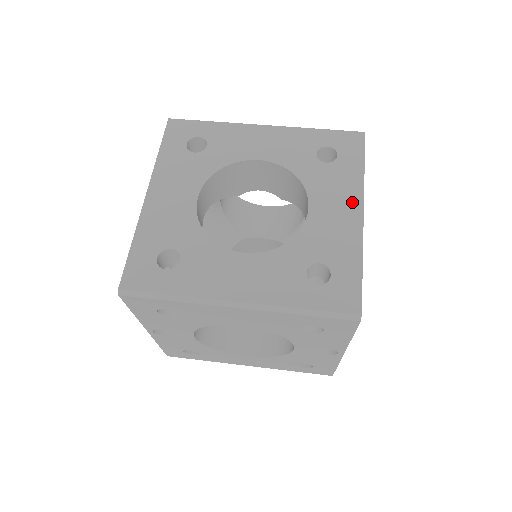
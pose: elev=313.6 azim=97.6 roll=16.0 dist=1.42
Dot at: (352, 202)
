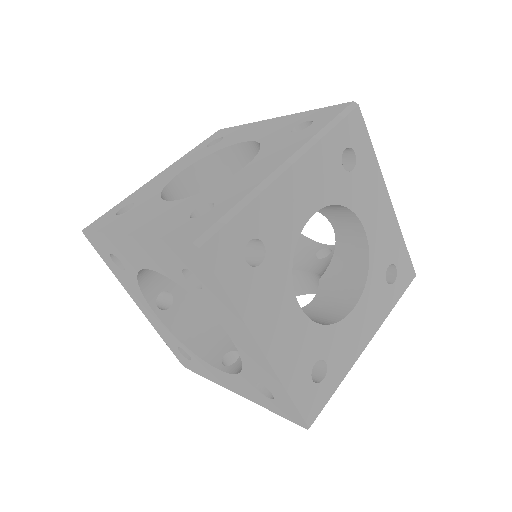
Dot at: (382, 196)
